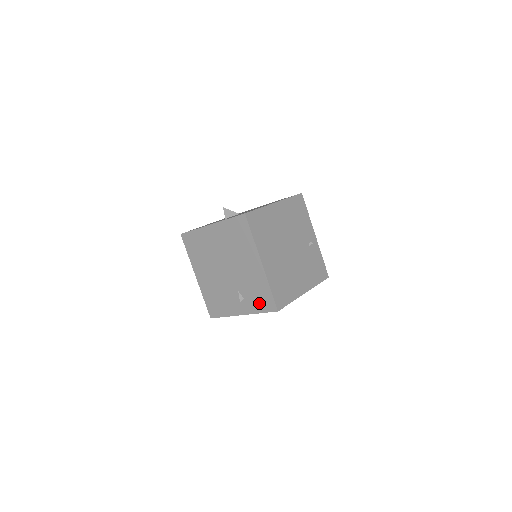
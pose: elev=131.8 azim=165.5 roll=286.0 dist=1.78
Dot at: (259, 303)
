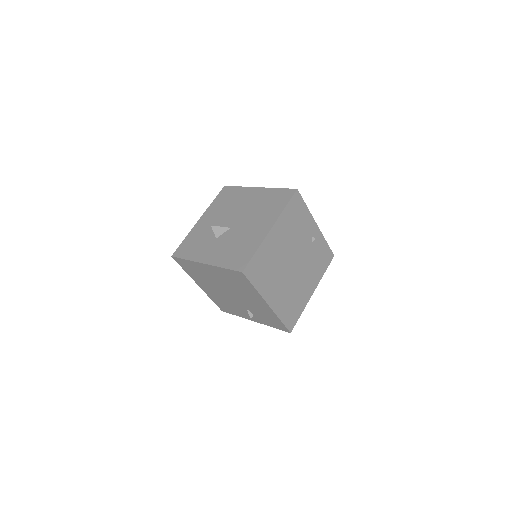
Dot at: (270, 323)
